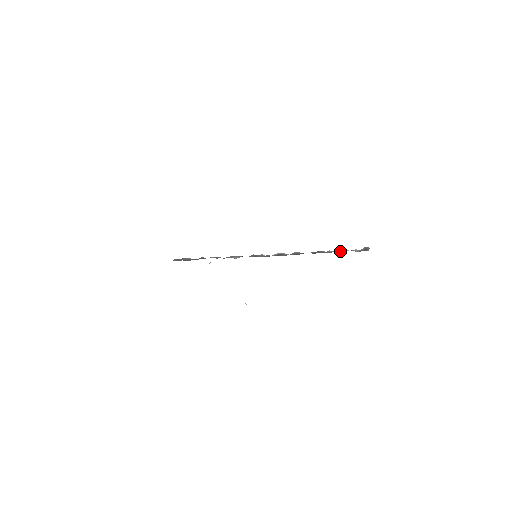
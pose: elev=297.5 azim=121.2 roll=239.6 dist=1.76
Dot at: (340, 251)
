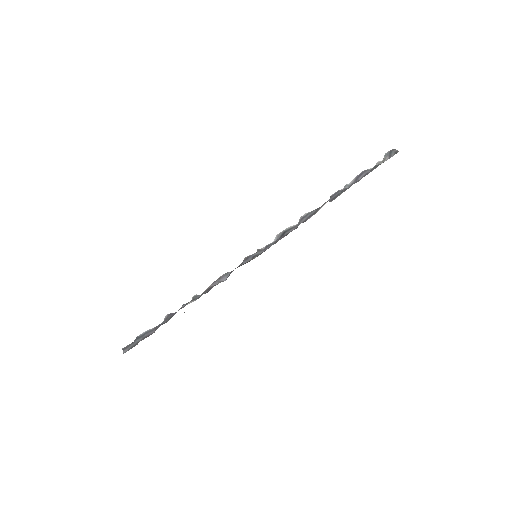
Dot at: (364, 175)
